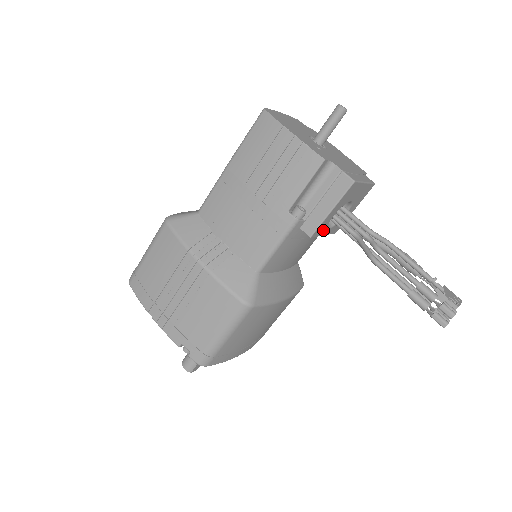
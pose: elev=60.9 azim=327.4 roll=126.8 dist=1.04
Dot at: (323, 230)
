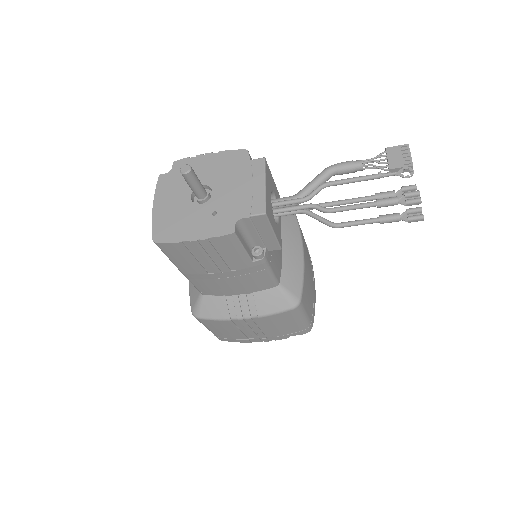
Dot at: (279, 229)
